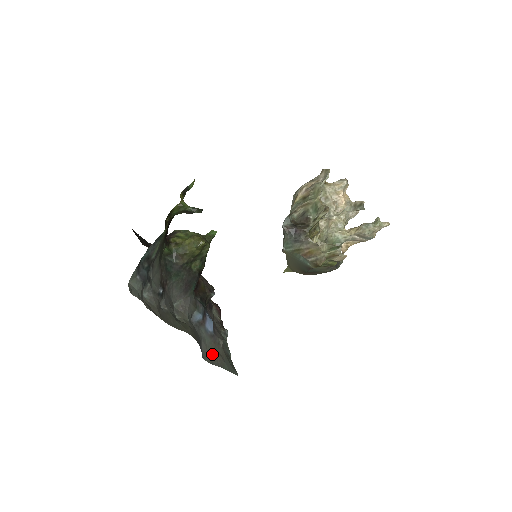
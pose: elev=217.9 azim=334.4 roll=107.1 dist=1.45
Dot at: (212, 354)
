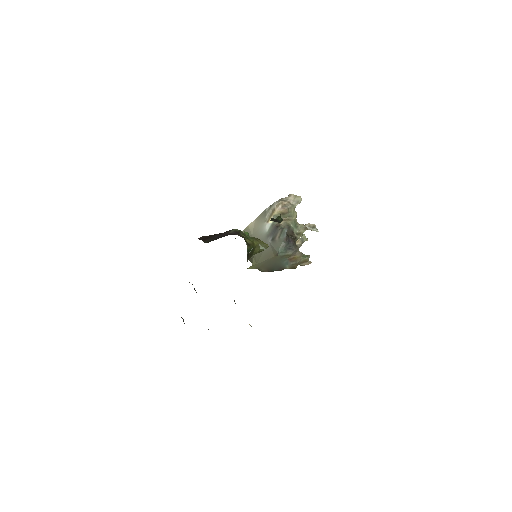
Dot at: occluded
